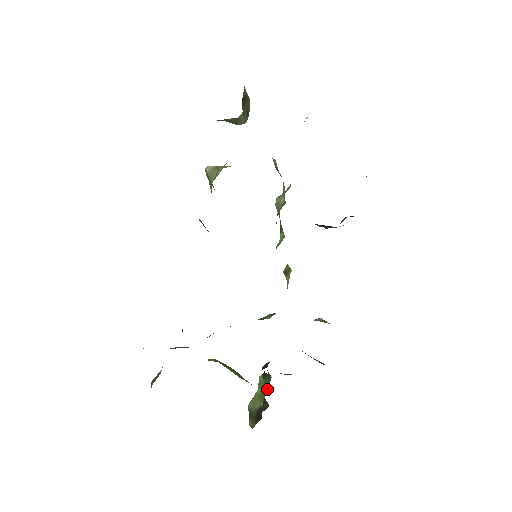
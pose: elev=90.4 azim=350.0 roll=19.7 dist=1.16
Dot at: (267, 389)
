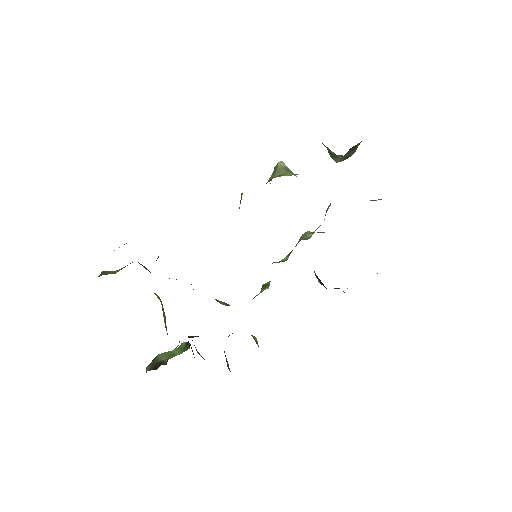
Dot at: occluded
